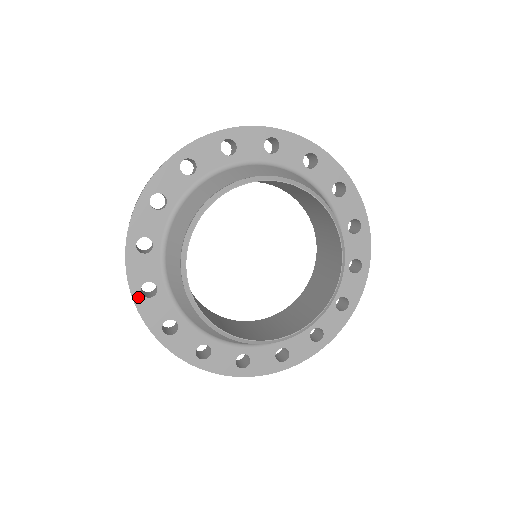
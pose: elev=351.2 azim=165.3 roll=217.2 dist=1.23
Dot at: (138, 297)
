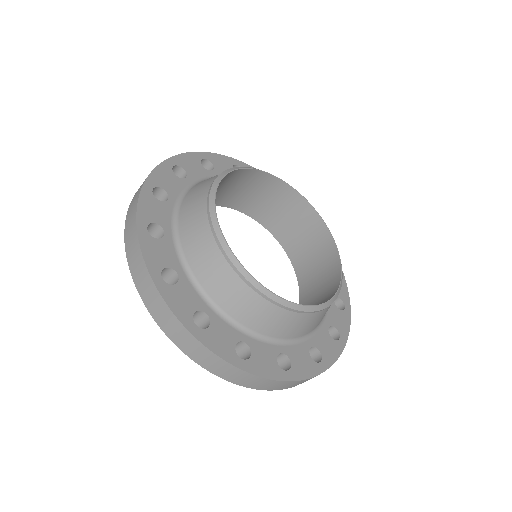
Dot at: (143, 231)
